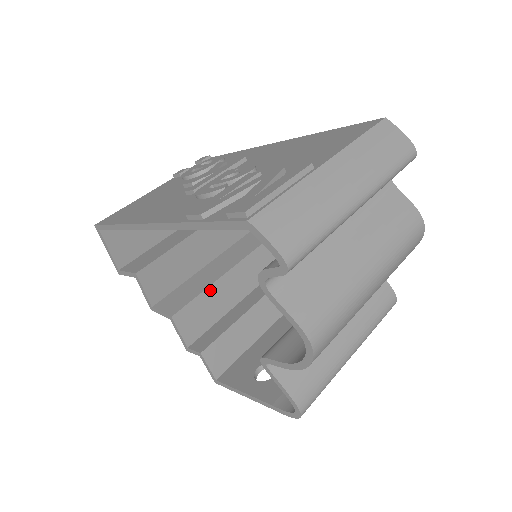
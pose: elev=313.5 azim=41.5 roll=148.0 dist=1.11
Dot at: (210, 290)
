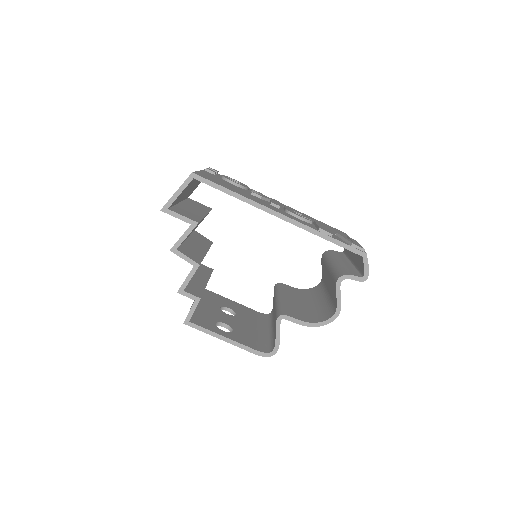
Dot at: occluded
